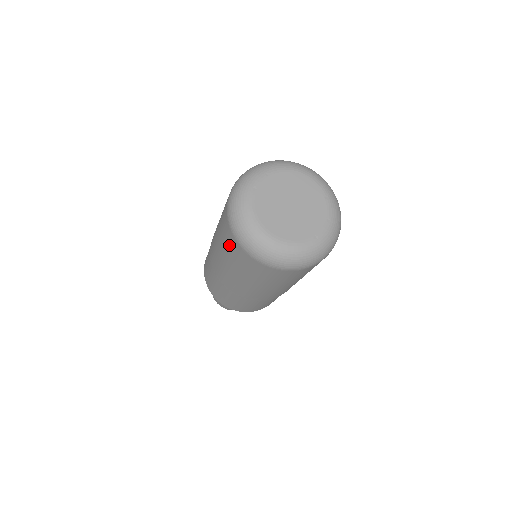
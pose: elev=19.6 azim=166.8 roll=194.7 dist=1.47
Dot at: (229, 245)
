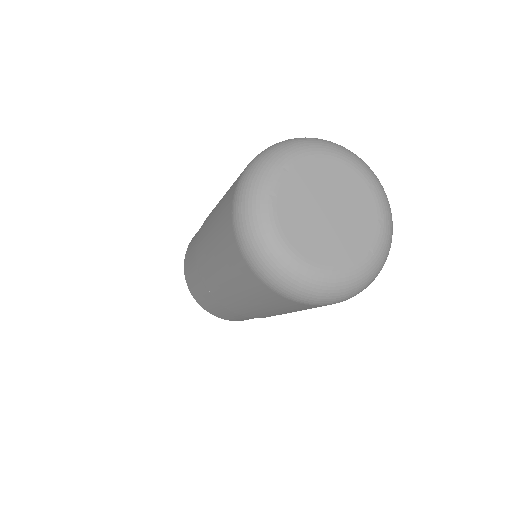
Dot at: (242, 277)
